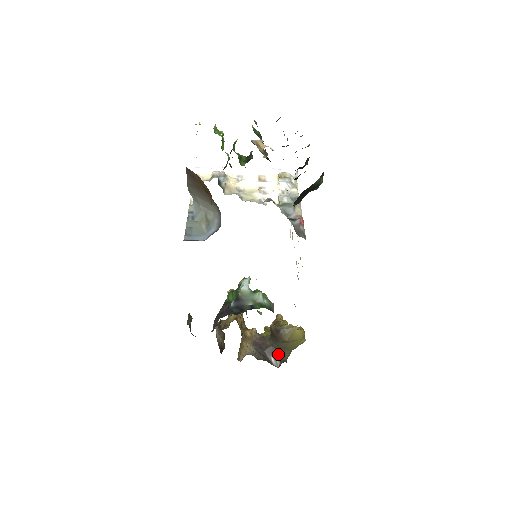
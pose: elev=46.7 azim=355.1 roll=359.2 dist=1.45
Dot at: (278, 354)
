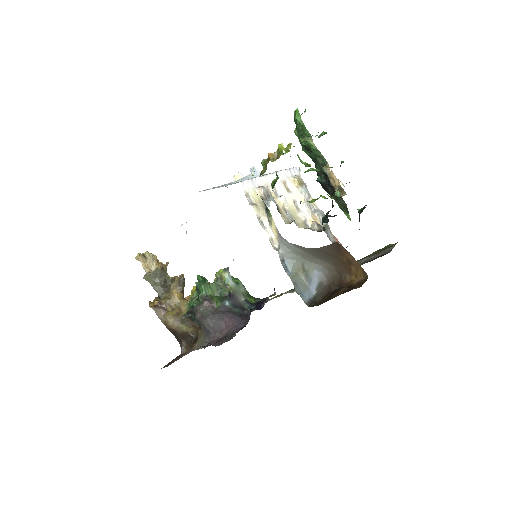
Dot at: occluded
